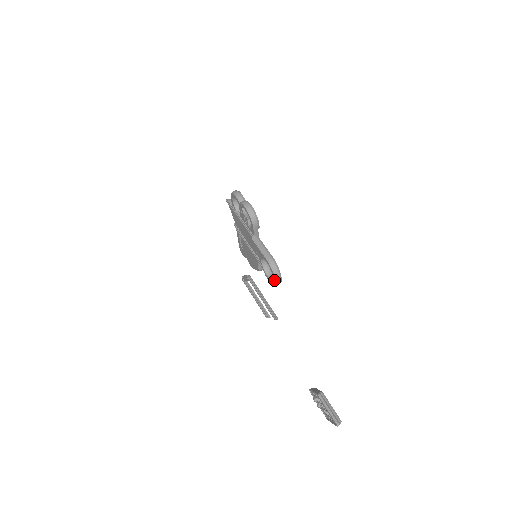
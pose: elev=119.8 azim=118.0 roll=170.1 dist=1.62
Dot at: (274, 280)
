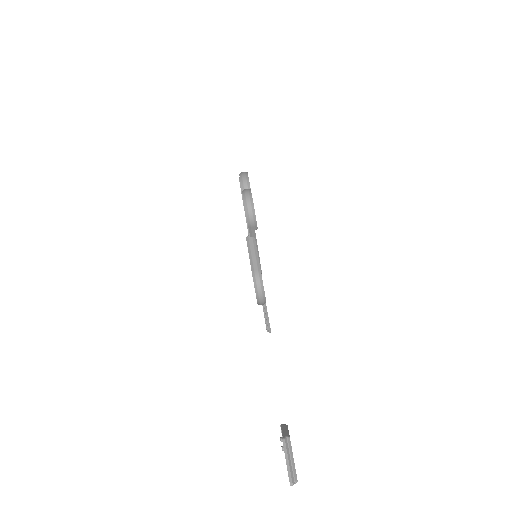
Dot at: occluded
